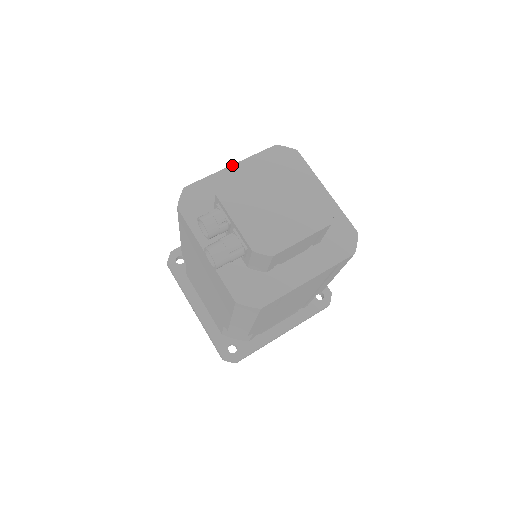
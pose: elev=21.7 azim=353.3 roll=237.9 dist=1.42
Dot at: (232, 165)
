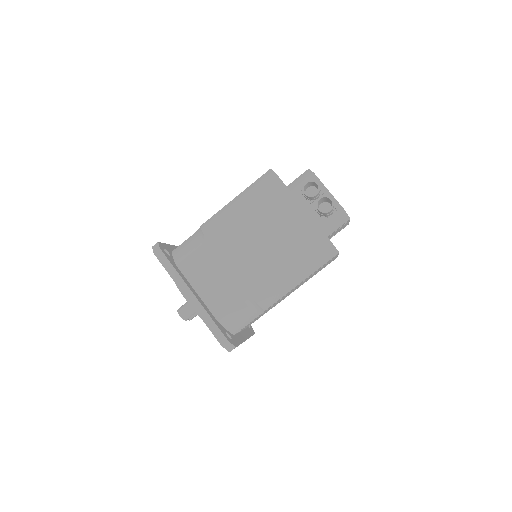
Dot at: occluded
